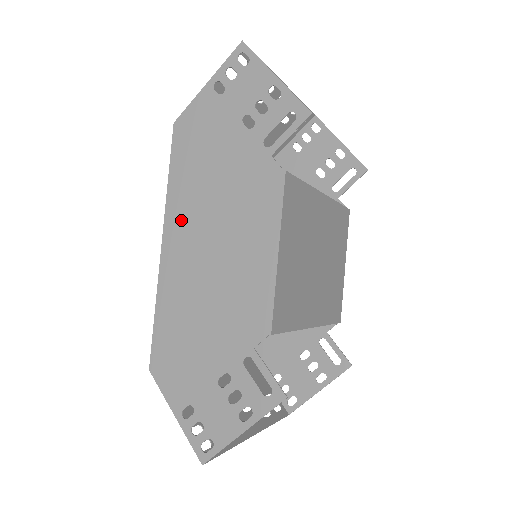
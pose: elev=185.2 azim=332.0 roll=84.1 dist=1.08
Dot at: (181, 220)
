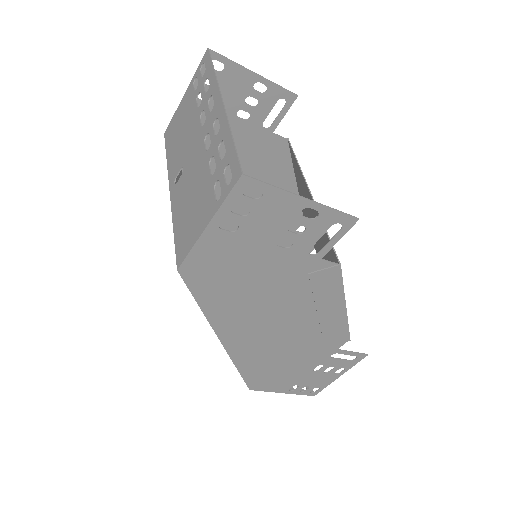
Dot at: (235, 325)
